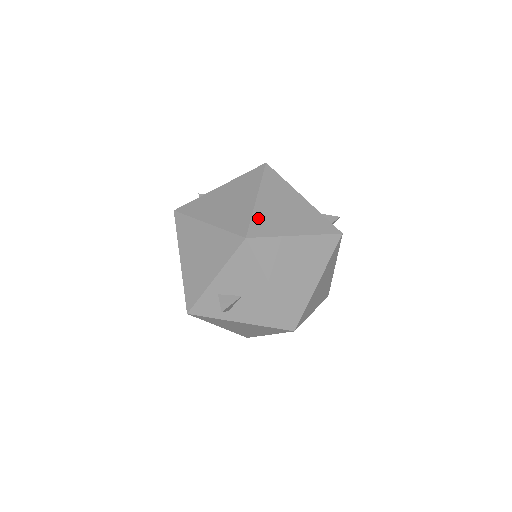
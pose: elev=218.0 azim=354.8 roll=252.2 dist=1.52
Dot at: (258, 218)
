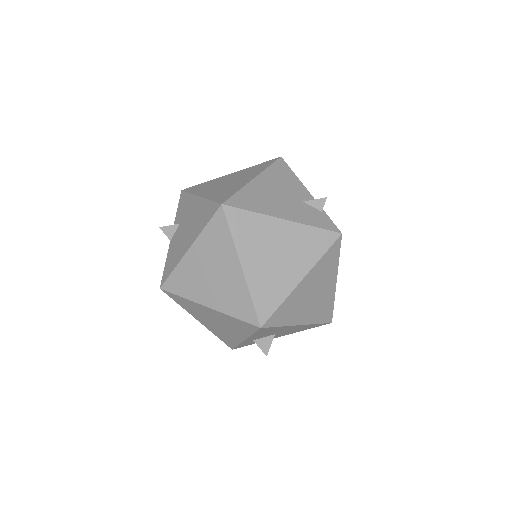
Dot at: (258, 293)
